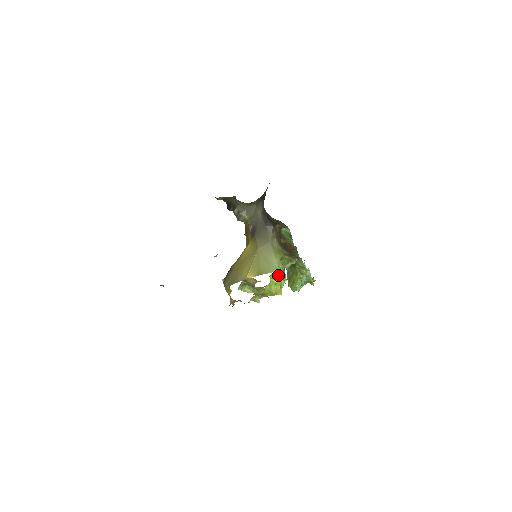
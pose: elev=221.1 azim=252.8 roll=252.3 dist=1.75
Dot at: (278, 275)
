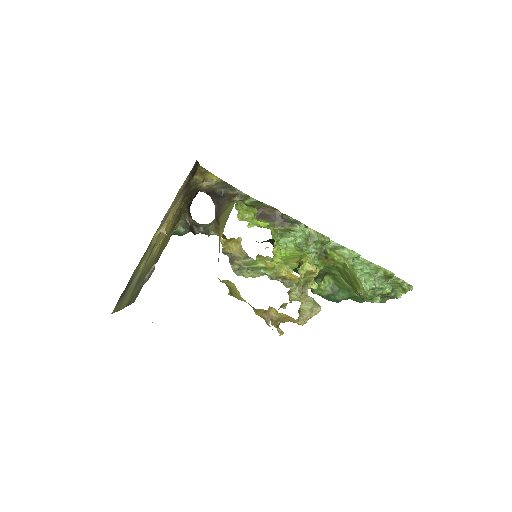
Dot at: (258, 222)
